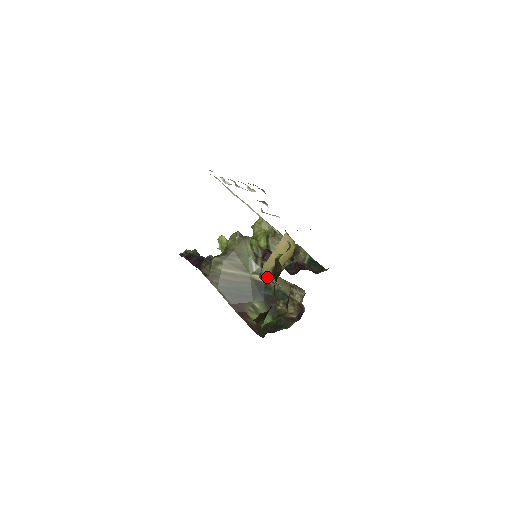
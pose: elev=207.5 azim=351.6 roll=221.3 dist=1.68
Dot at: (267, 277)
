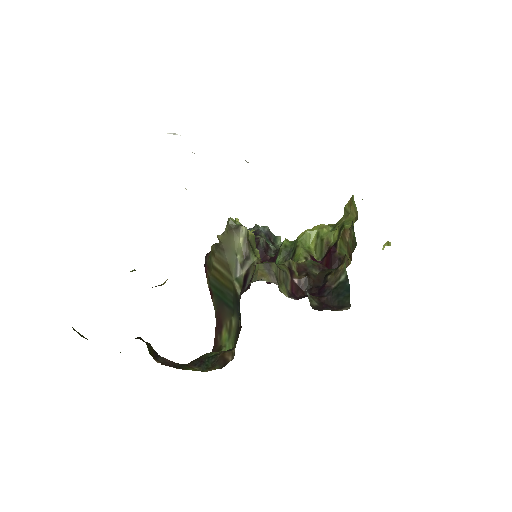
Dot at: occluded
